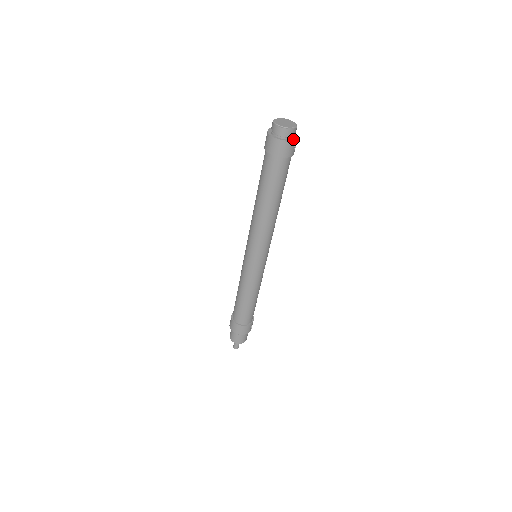
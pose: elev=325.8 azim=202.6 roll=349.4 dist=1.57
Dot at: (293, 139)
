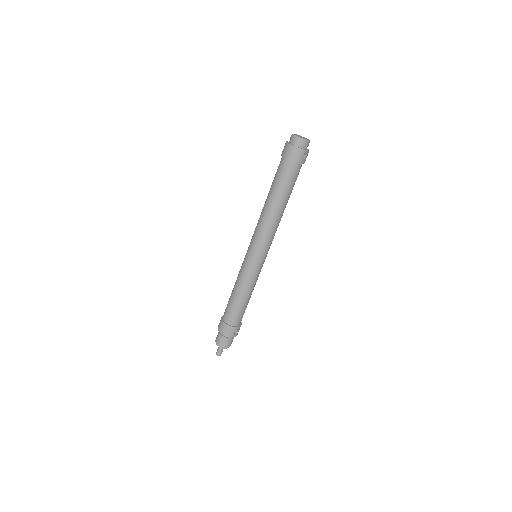
Dot at: (303, 149)
